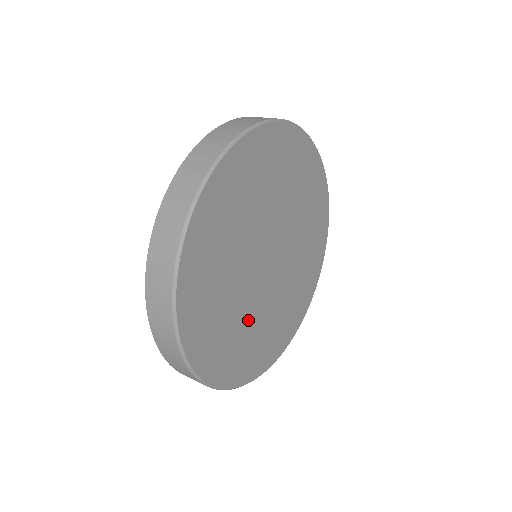
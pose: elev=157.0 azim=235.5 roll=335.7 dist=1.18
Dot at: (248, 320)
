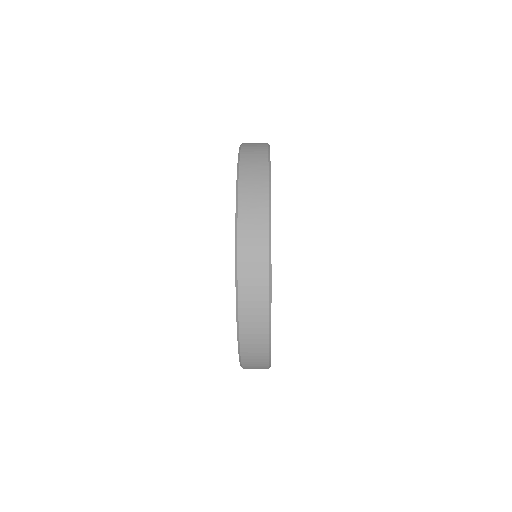
Dot at: occluded
